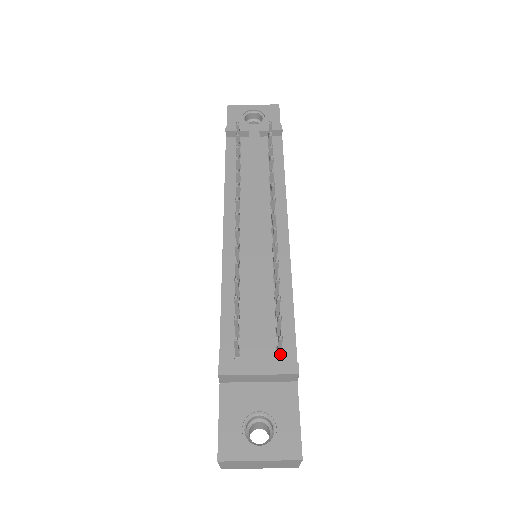
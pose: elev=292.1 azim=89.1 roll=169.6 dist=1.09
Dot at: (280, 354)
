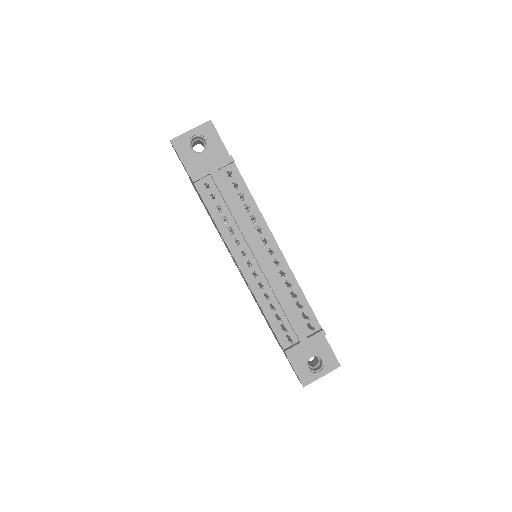
Dot at: occluded
